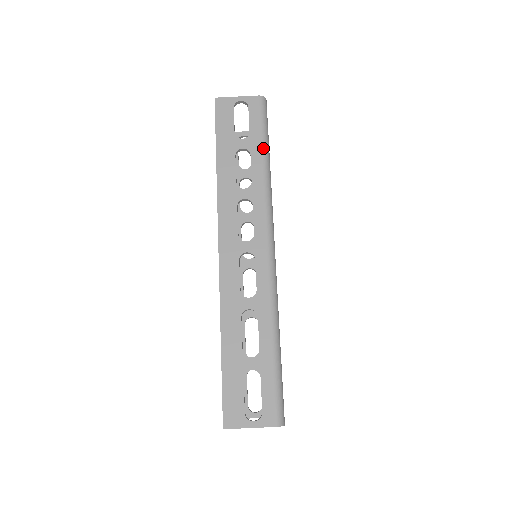
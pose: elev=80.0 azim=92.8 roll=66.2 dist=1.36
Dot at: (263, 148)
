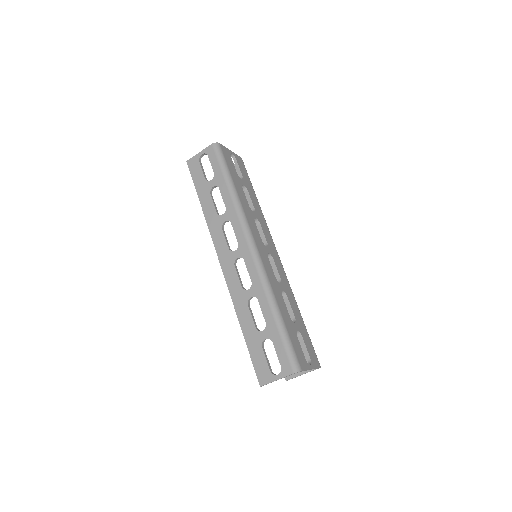
Dot at: (225, 180)
